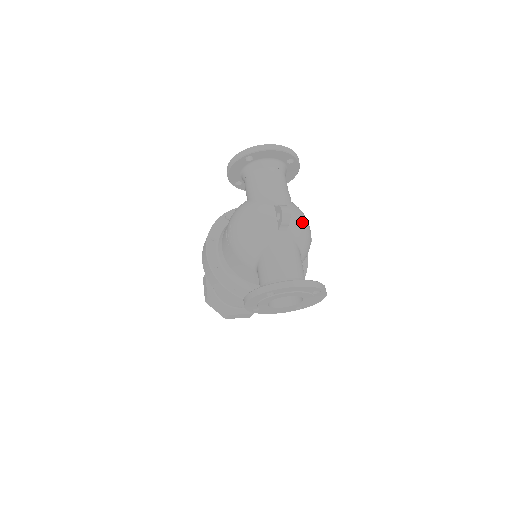
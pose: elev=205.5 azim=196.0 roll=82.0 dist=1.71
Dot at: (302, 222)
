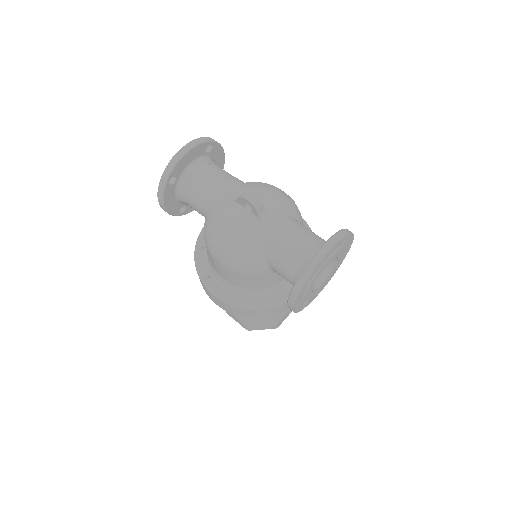
Dot at: (271, 192)
